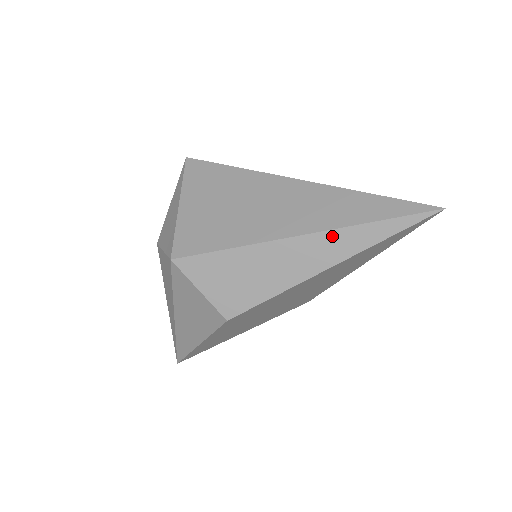
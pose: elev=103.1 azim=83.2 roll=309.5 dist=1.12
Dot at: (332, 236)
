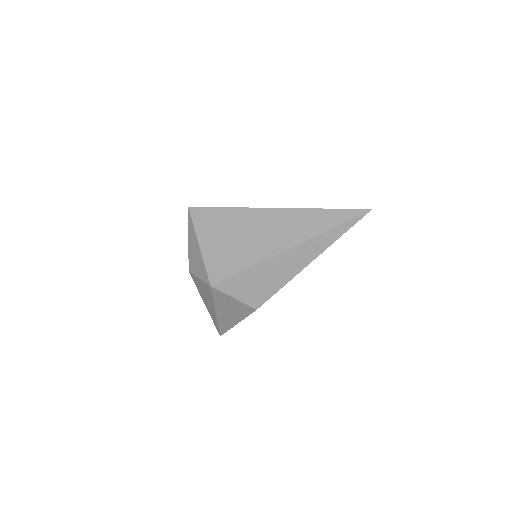
Dot at: (309, 244)
